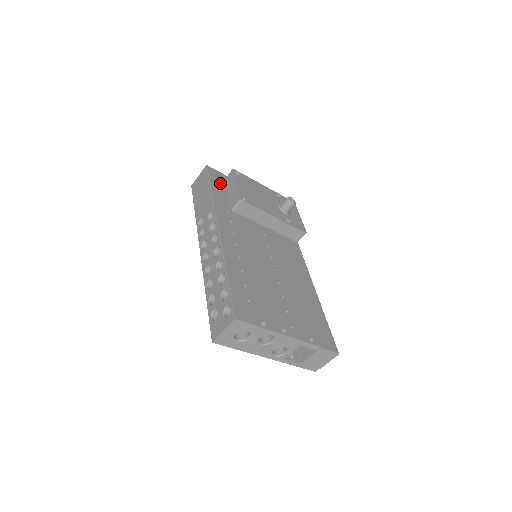
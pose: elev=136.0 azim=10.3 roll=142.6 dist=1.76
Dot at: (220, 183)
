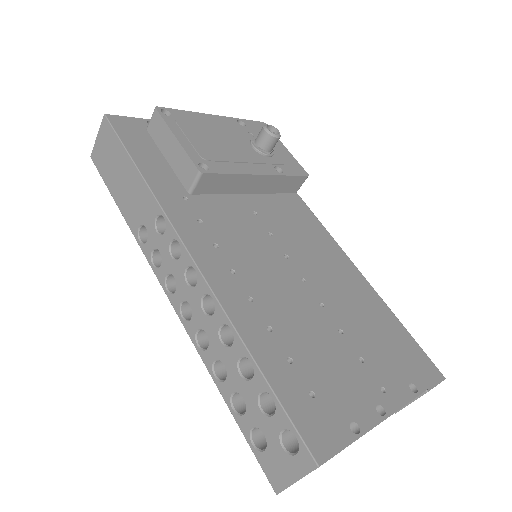
Dot at: (144, 142)
